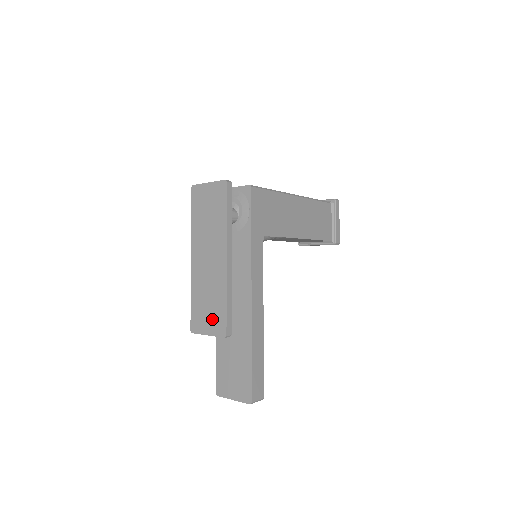
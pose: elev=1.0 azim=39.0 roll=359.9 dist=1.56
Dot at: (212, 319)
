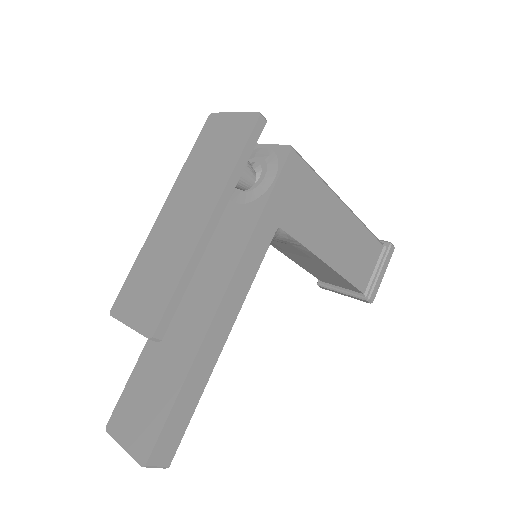
Dot at: (146, 304)
